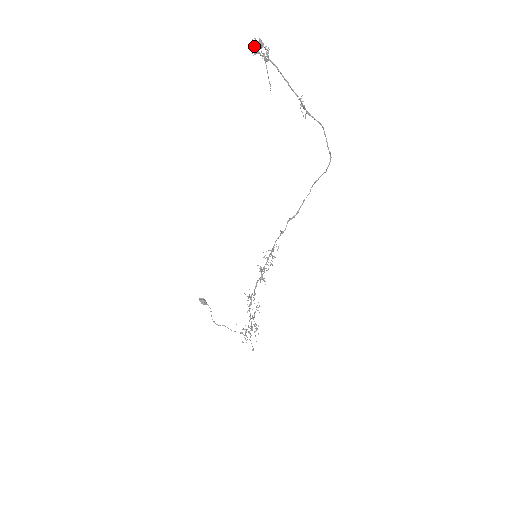
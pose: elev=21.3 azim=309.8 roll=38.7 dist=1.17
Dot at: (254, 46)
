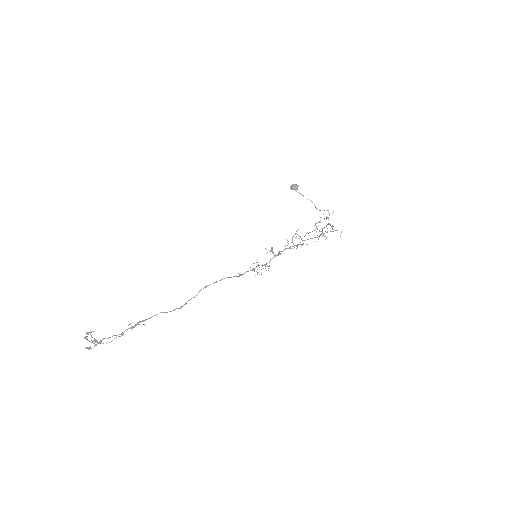
Dot at: occluded
